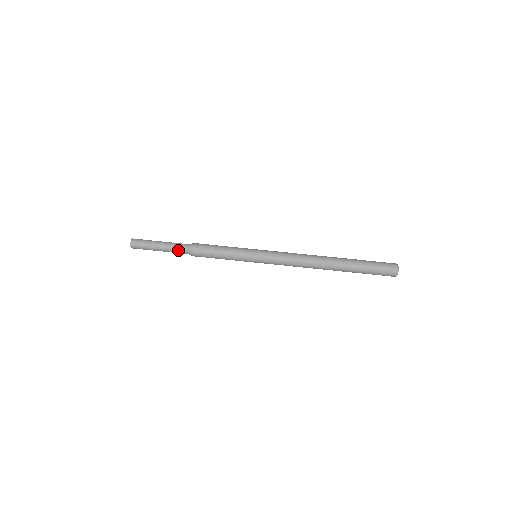
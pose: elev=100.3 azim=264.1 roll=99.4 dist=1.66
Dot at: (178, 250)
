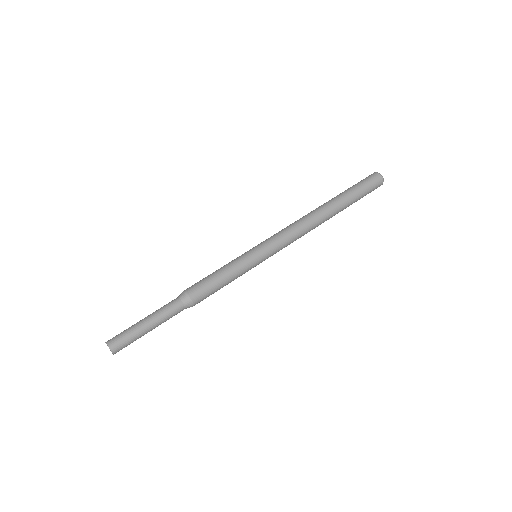
Dot at: (174, 314)
